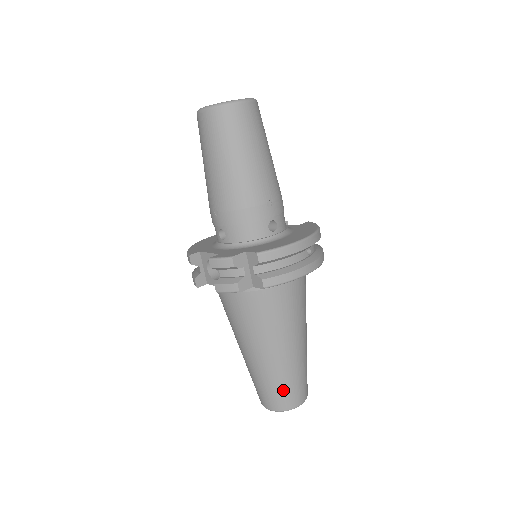
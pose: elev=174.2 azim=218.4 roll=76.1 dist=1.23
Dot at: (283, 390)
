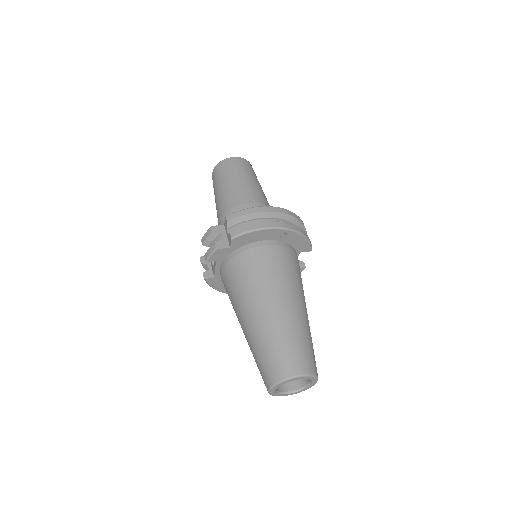
Dot at: (274, 353)
